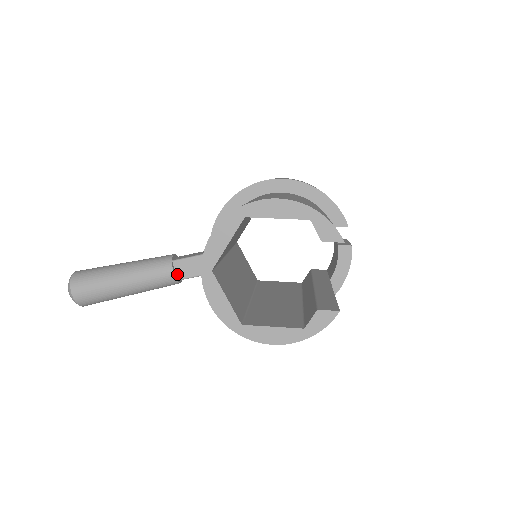
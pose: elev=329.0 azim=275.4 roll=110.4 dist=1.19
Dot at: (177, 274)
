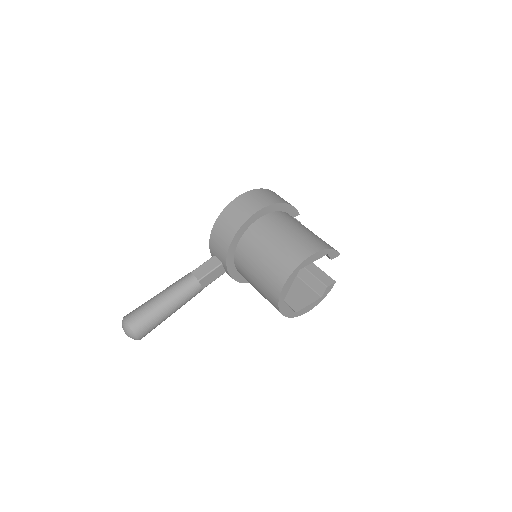
Dot at: (202, 286)
